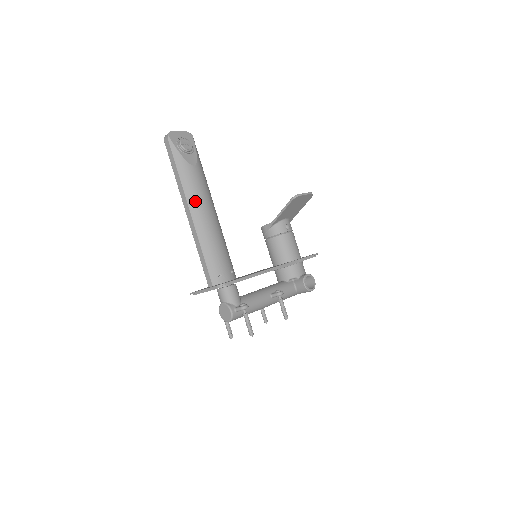
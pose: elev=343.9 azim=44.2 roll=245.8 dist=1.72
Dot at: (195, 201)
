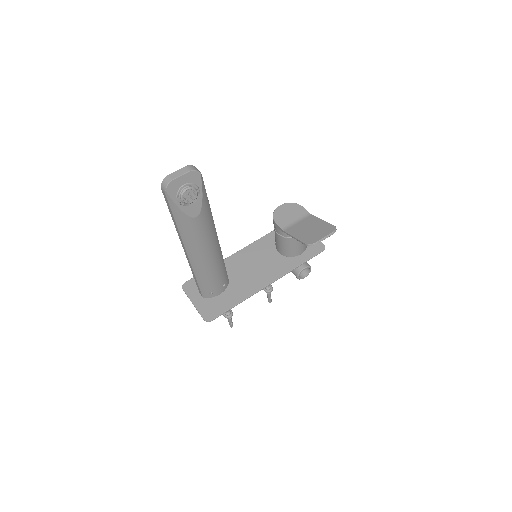
Dot at: (193, 247)
